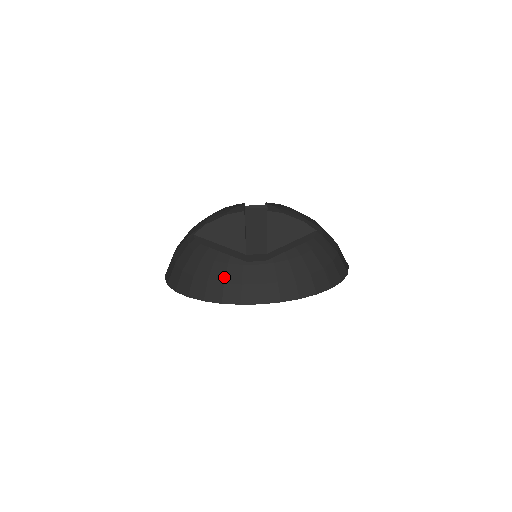
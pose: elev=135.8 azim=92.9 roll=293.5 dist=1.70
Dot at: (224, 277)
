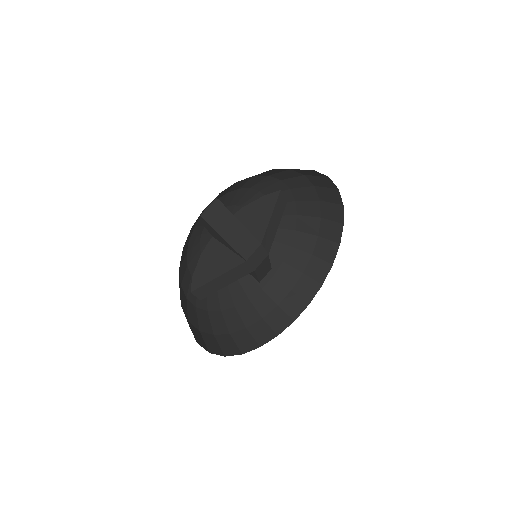
Dot at: (257, 313)
